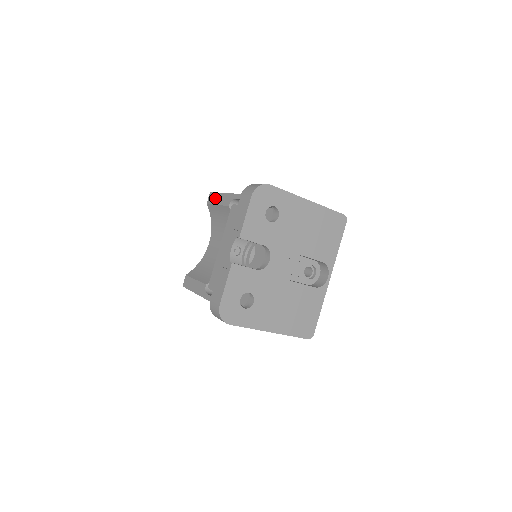
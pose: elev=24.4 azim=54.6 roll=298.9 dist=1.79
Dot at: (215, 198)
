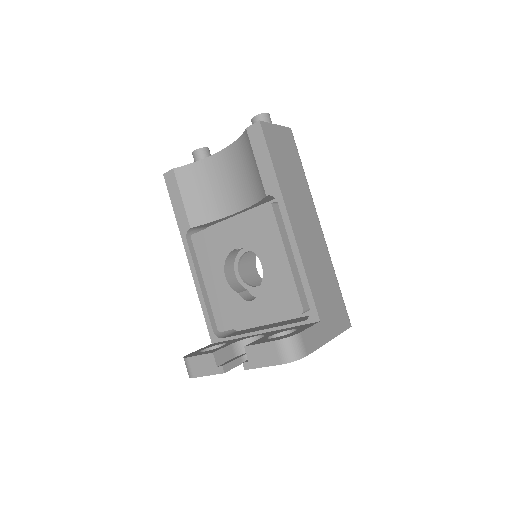
Dot at: (260, 147)
